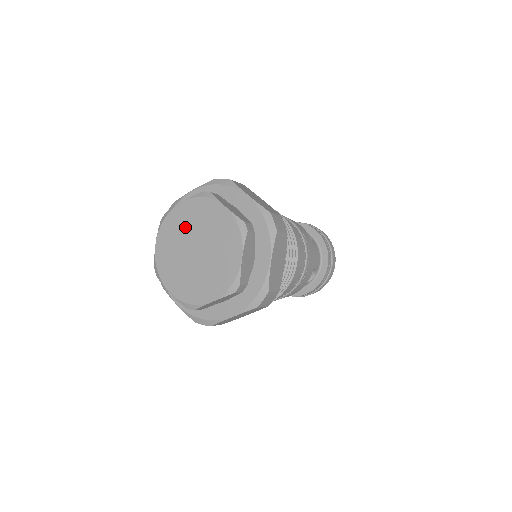
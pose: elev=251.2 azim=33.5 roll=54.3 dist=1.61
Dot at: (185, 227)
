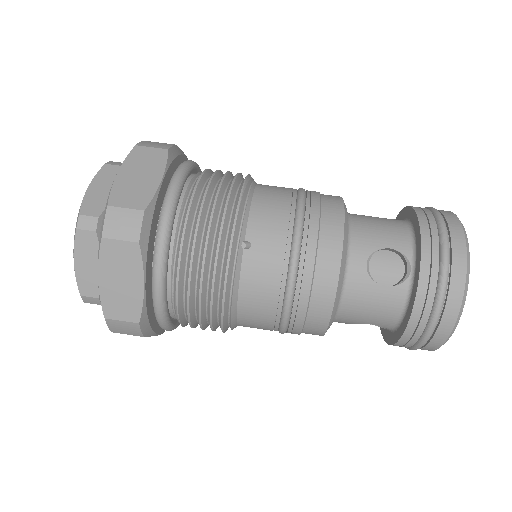
Dot at: occluded
